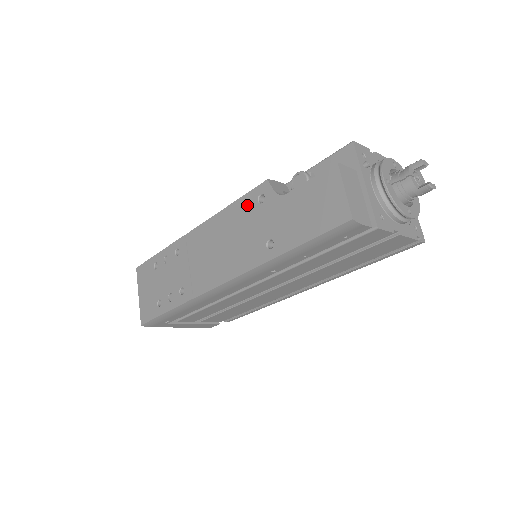
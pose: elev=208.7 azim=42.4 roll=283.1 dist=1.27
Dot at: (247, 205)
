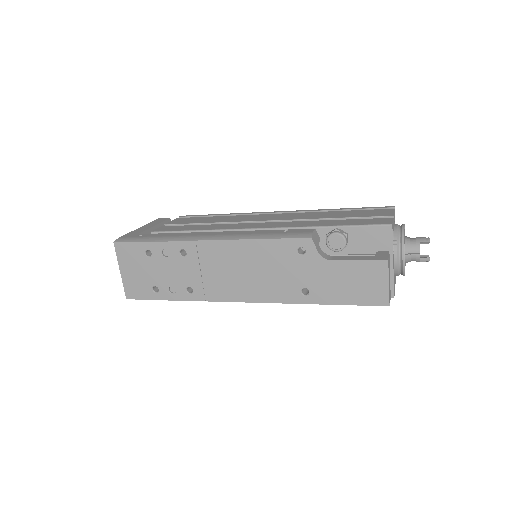
Dot at: (284, 249)
